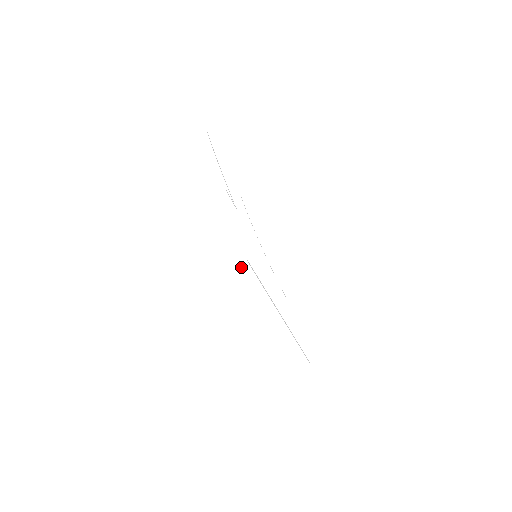
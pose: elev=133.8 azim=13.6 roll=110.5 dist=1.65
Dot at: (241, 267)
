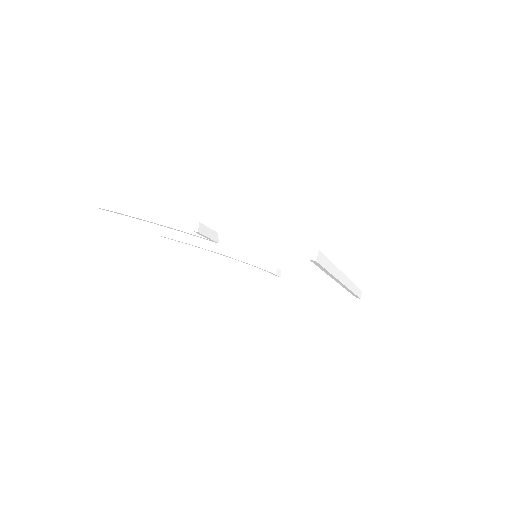
Dot at: (317, 260)
